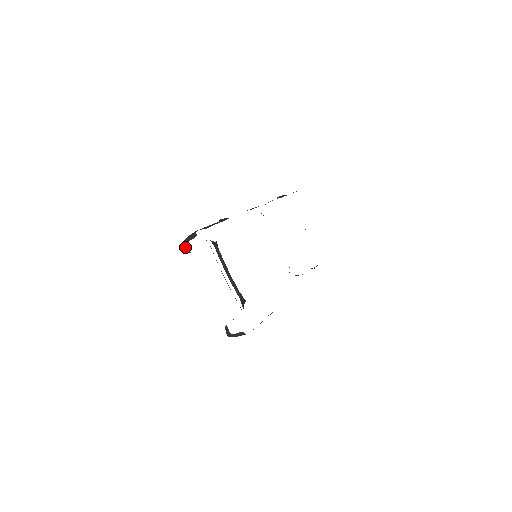
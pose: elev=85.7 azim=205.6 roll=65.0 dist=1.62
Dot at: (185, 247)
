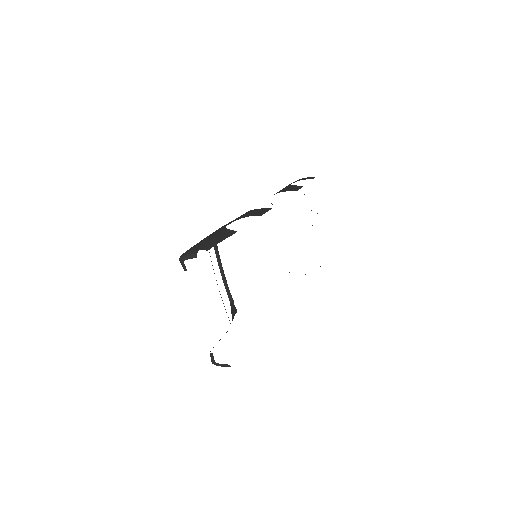
Dot at: (182, 264)
